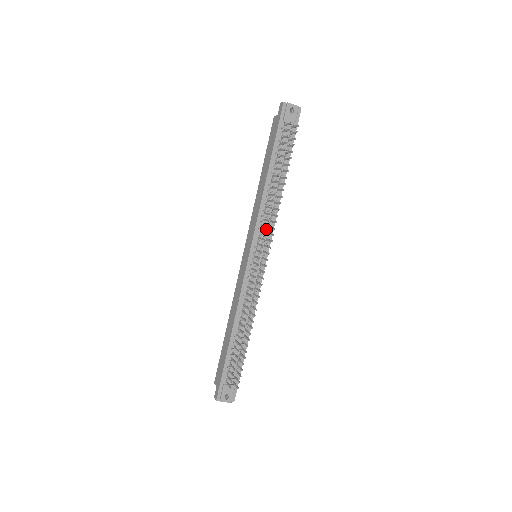
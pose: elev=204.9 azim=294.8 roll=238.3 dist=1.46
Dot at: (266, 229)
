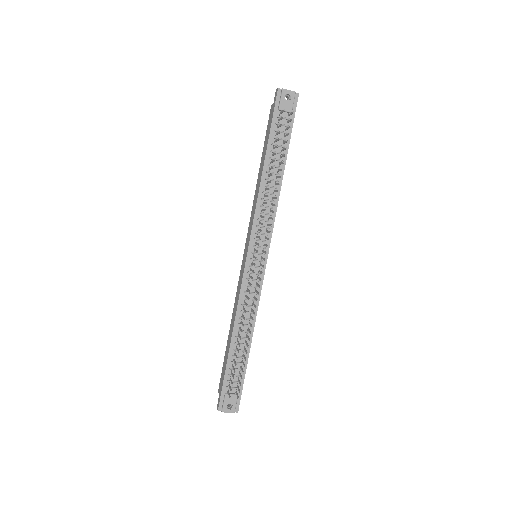
Dot at: (265, 227)
